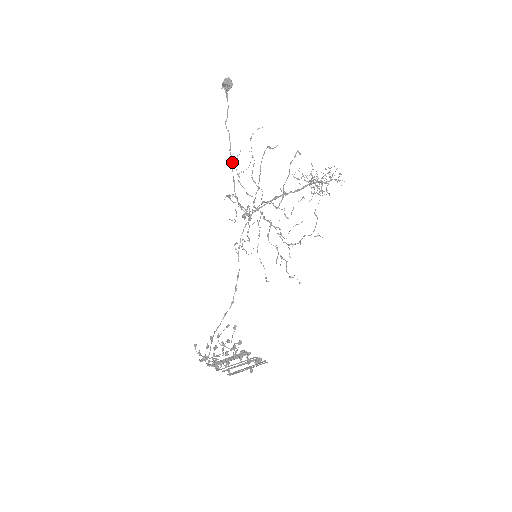
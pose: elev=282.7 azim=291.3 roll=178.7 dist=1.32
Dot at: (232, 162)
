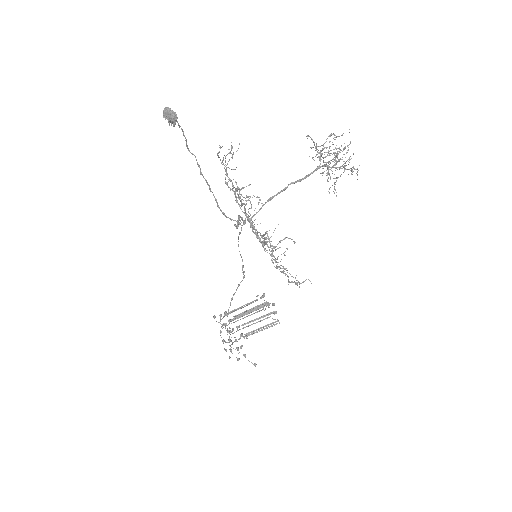
Dot at: (208, 184)
